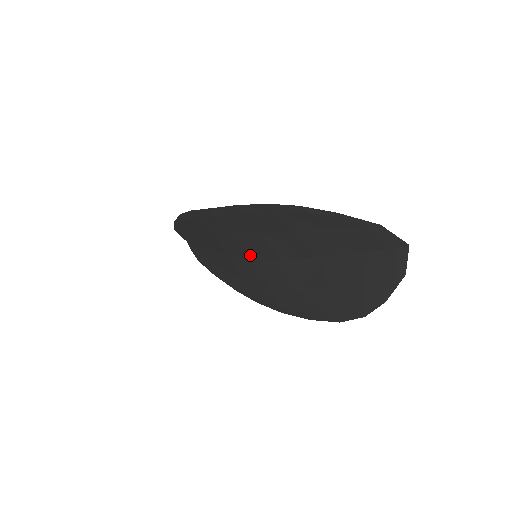
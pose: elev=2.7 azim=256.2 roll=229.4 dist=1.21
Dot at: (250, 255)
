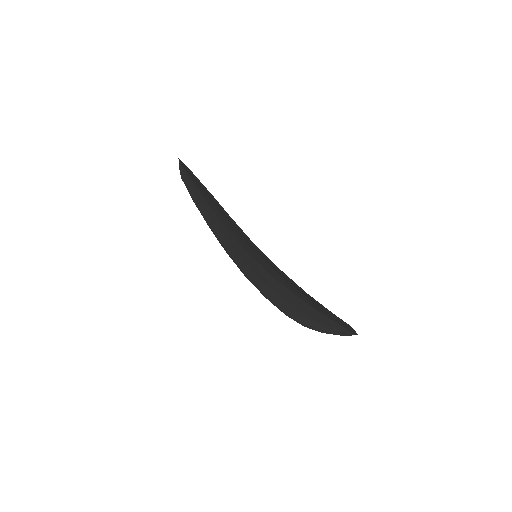
Dot at: (254, 258)
